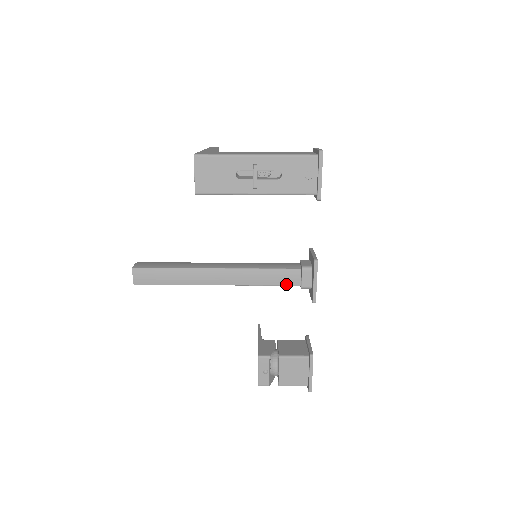
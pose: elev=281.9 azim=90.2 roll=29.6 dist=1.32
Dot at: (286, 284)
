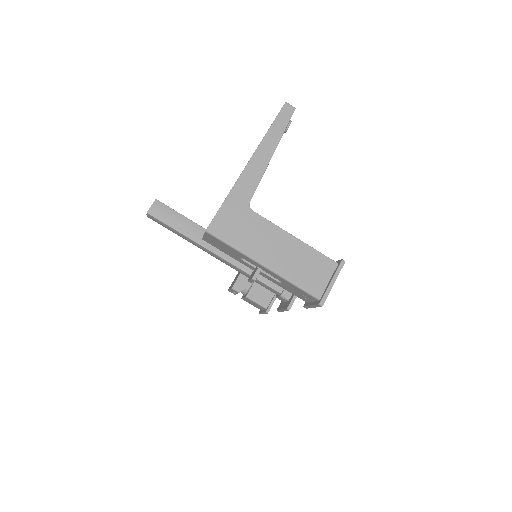
Dot at: (266, 288)
